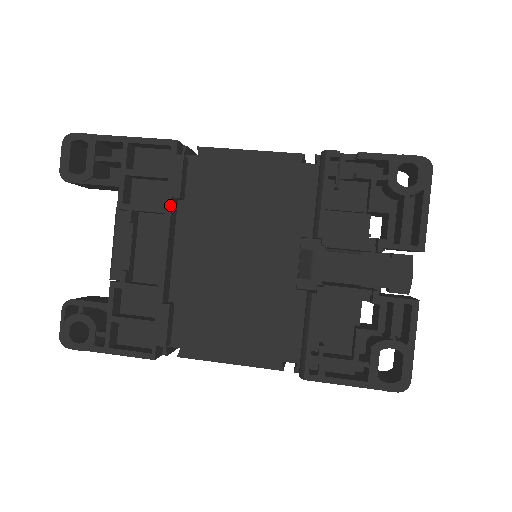
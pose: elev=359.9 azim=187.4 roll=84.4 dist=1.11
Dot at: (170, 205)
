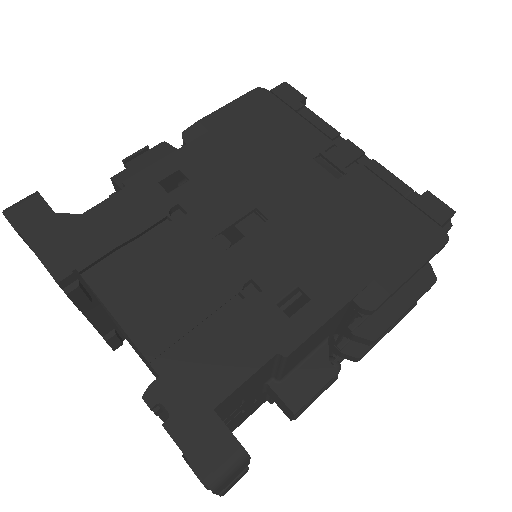
Dot at: occluded
